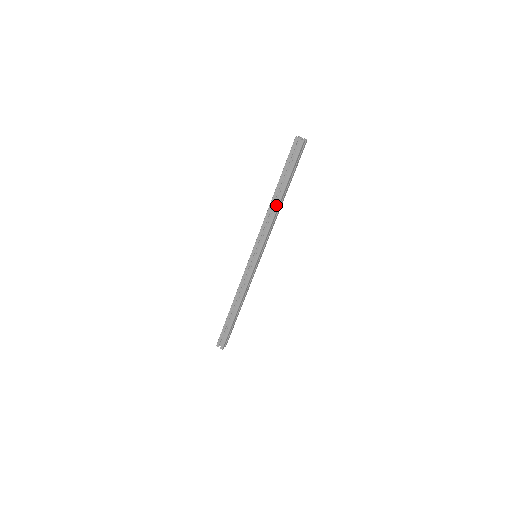
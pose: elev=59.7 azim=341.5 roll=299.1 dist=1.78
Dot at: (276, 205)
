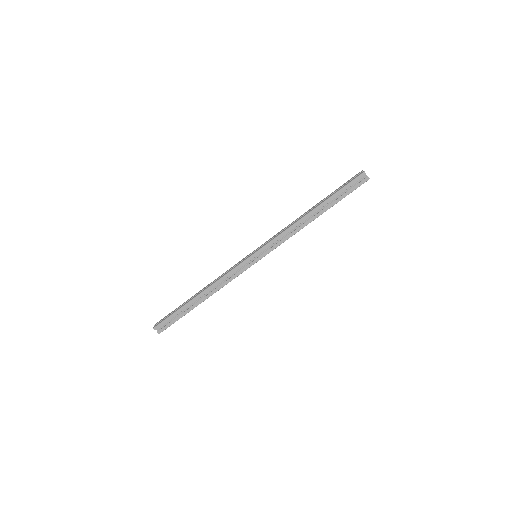
Dot at: (310, 220)
